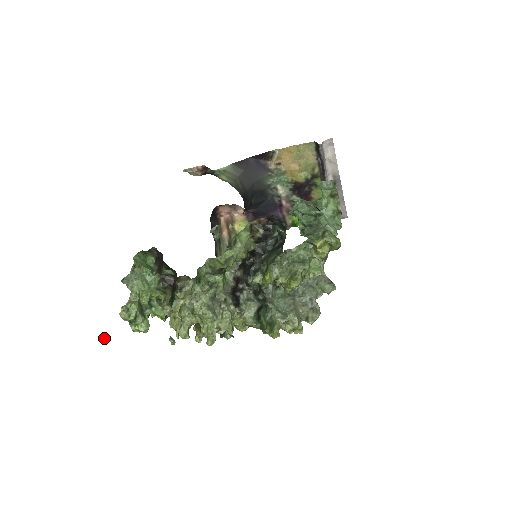
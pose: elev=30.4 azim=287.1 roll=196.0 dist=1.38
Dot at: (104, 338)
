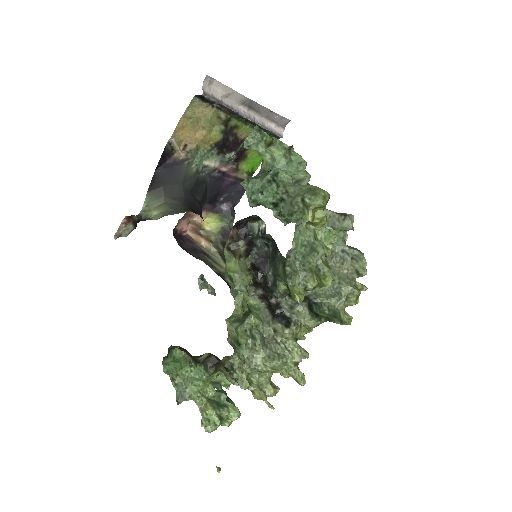
Dot at: occluded
